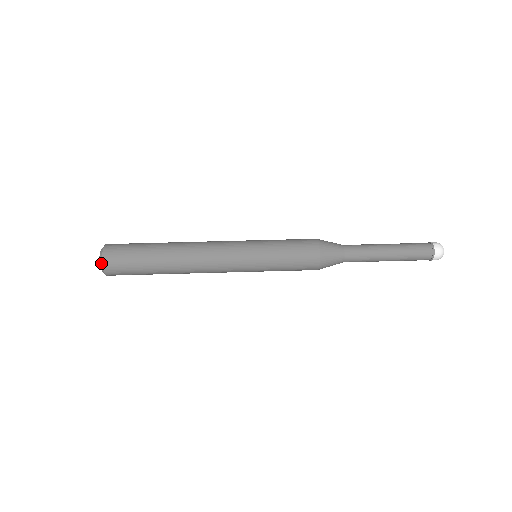
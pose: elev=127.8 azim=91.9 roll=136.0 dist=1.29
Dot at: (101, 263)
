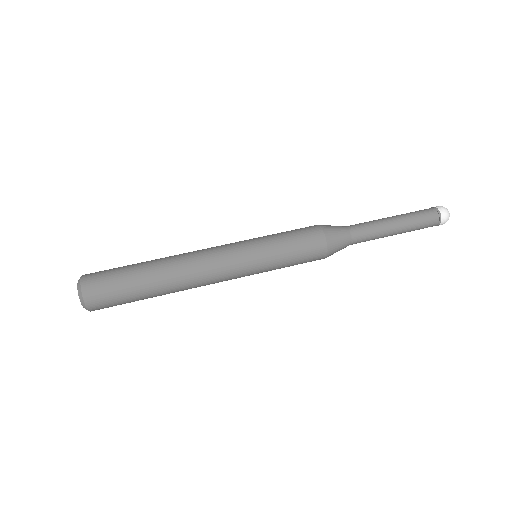
Dot at: (83, 304)
